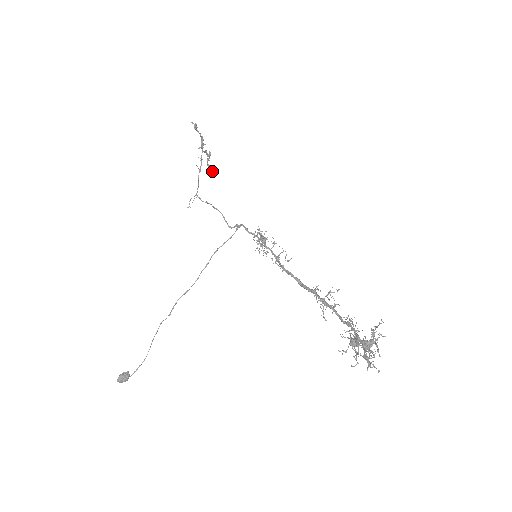
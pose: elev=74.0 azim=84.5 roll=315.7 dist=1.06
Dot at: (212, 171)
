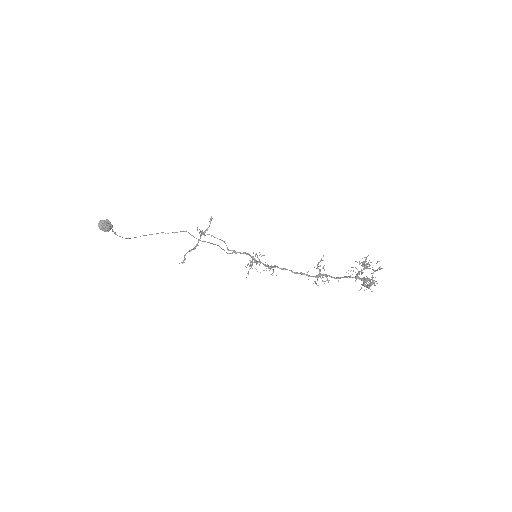
Dot at: (182, 263)
